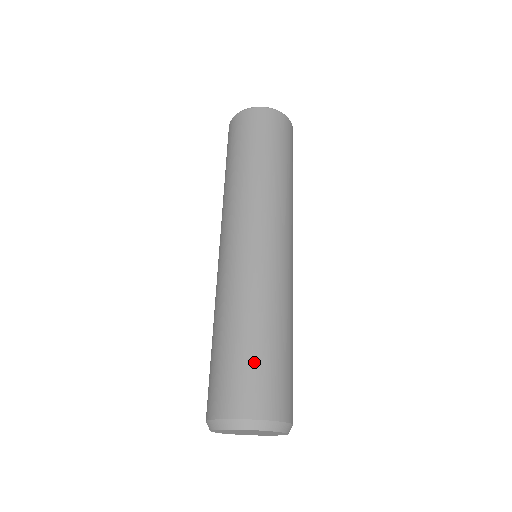
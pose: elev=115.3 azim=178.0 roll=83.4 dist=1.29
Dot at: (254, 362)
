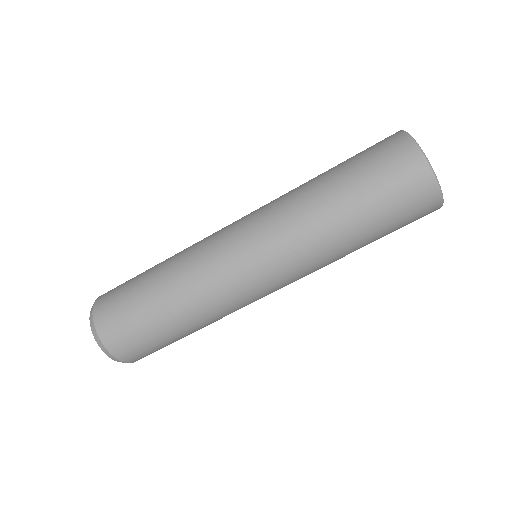
Dot at: (133, 304)
